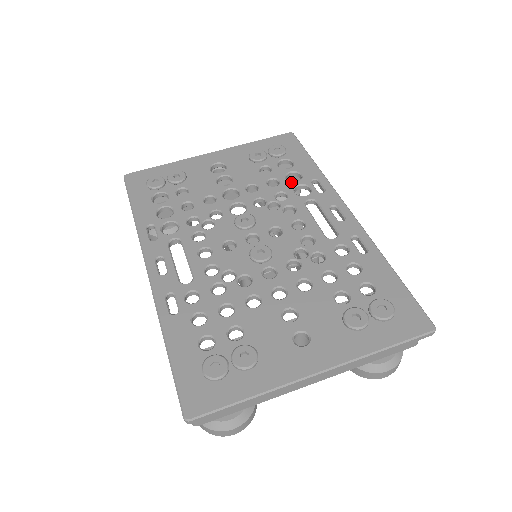
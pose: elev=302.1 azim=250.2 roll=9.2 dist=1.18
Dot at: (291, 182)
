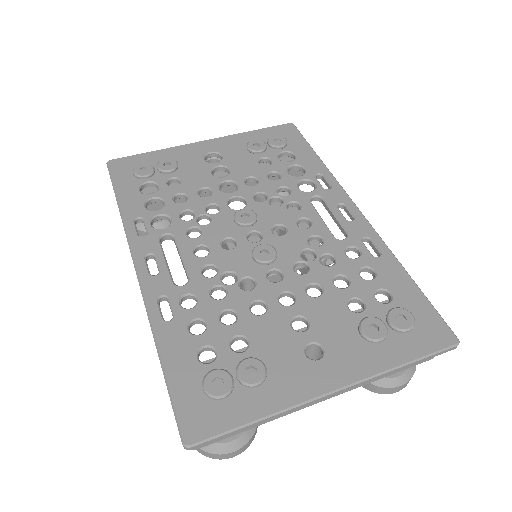
Dot at: (294, 176)
